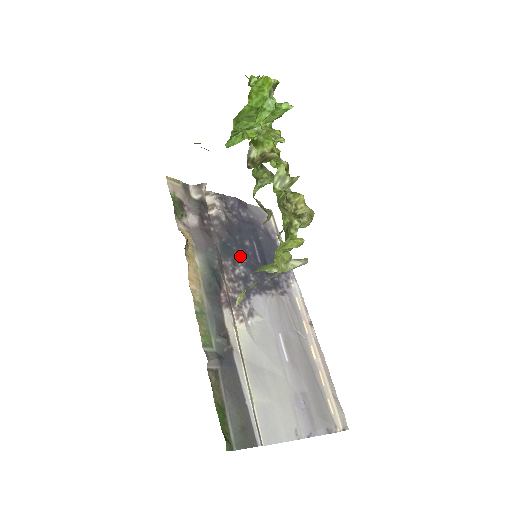
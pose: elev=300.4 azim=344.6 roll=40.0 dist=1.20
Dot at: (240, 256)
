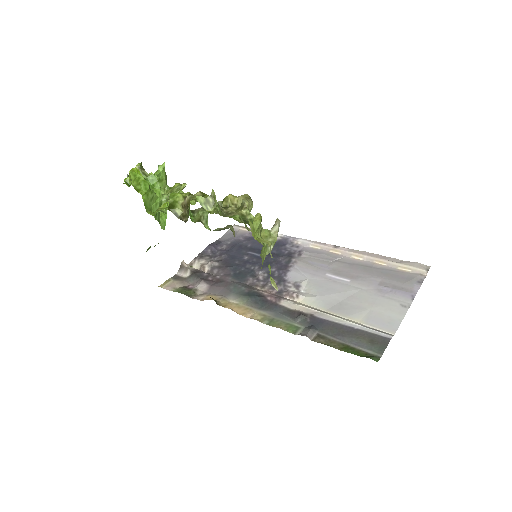
Dot at: (251, 269)
